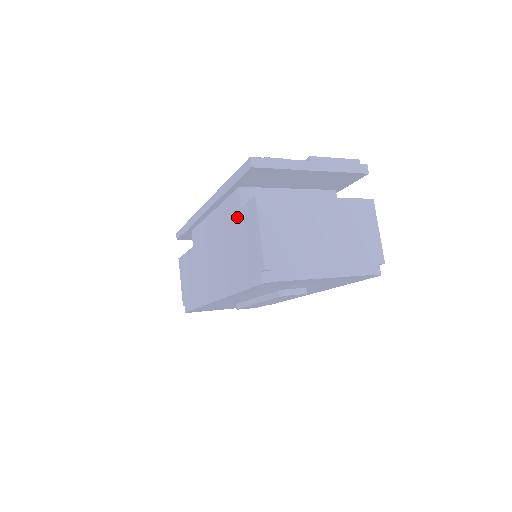
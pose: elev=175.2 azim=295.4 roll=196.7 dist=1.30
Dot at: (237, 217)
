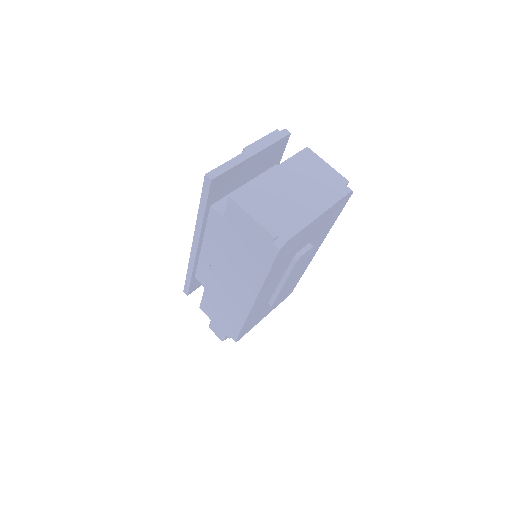
Dot at: (226, 225)
